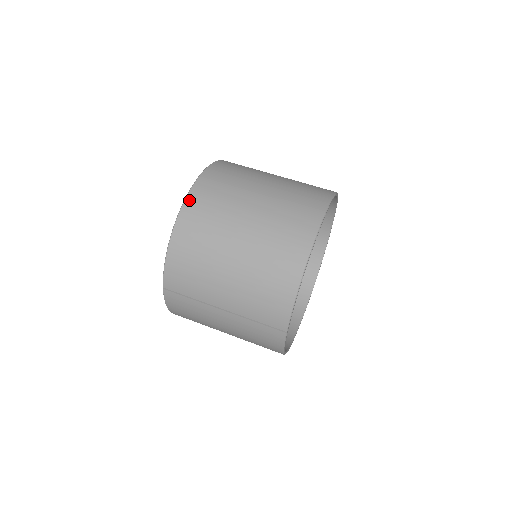
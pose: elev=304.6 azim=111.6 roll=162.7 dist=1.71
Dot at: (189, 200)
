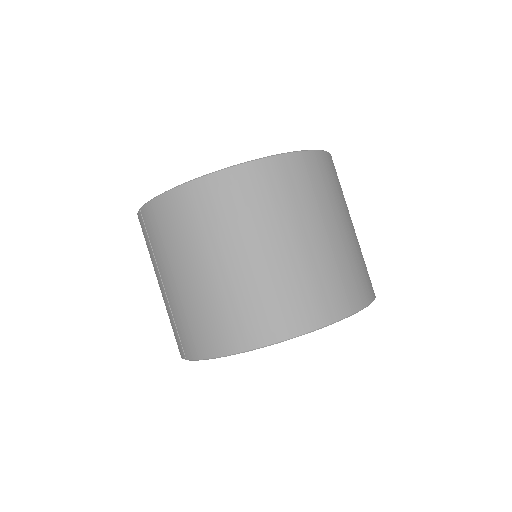
Dot at: (227, 174)
